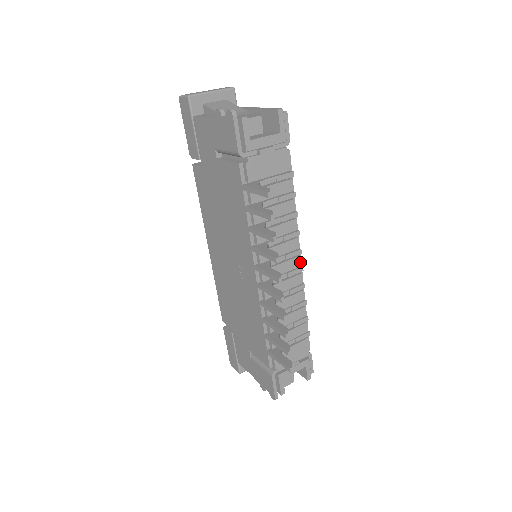
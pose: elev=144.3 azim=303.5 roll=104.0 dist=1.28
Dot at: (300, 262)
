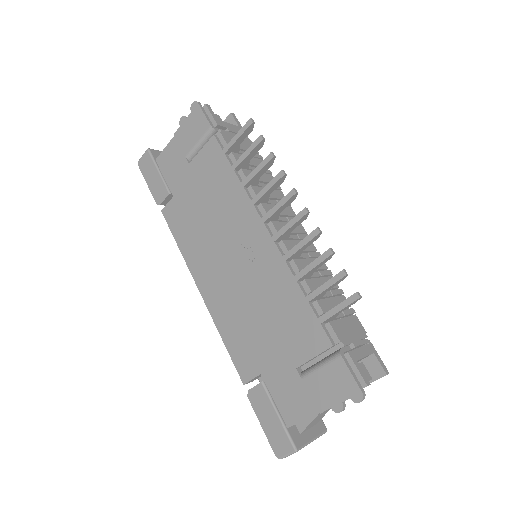
Dot at: (304, 229)
